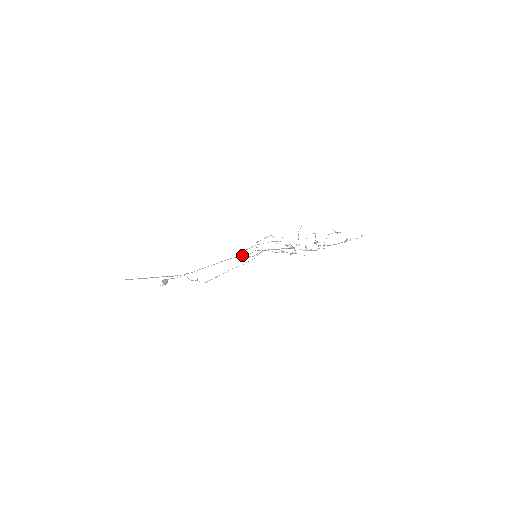
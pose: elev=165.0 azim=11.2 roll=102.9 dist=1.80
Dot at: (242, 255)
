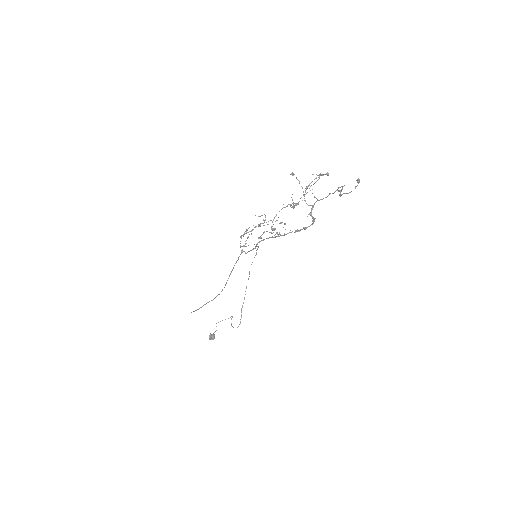
Dot at: (245, 243)
